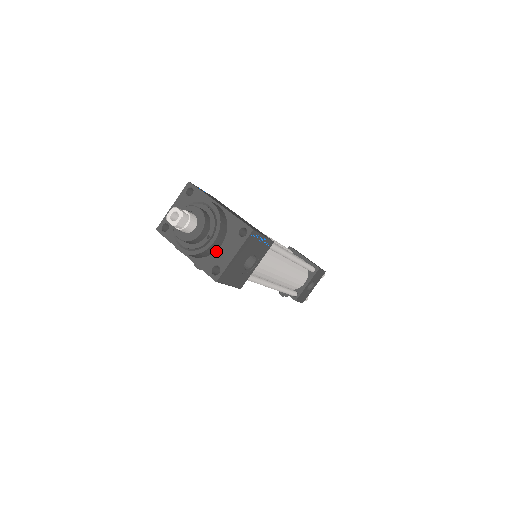
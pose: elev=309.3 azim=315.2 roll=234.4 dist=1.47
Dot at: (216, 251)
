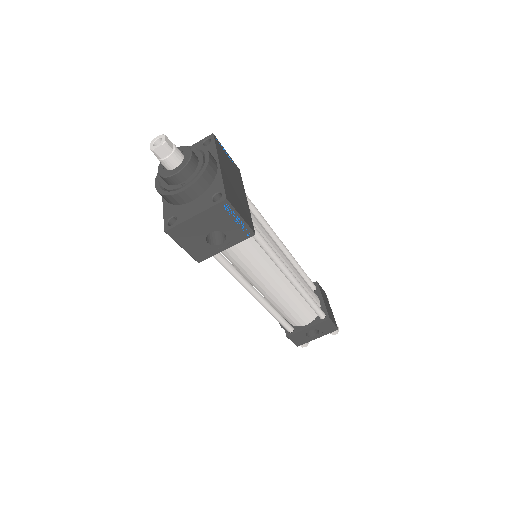
Dot at: (185, 204)
